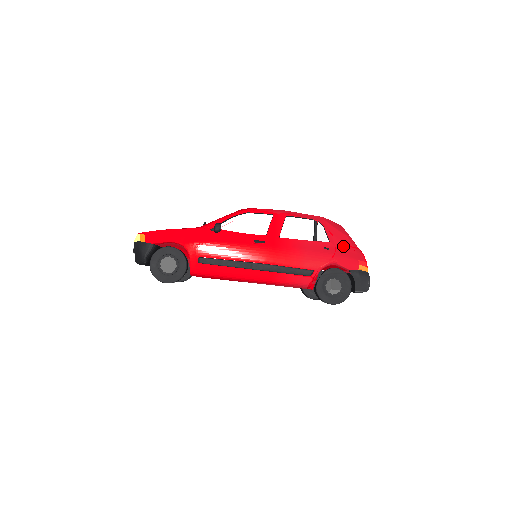
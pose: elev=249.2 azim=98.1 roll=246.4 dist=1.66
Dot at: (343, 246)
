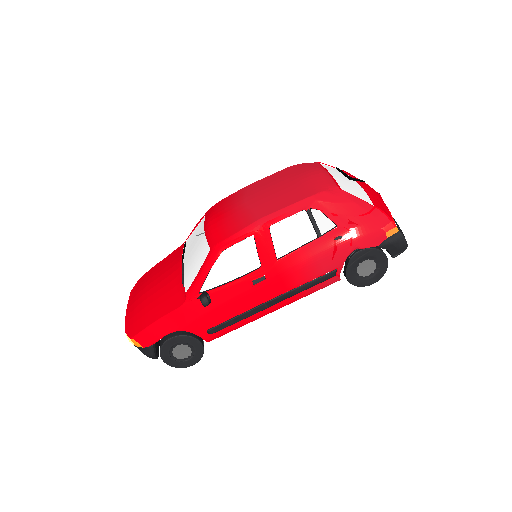
Dot at: (356, 222)
